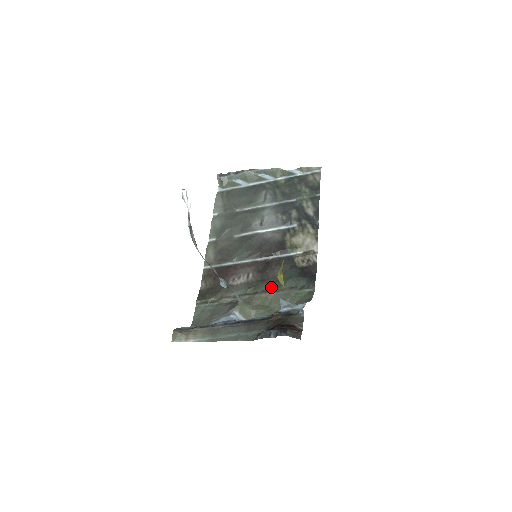
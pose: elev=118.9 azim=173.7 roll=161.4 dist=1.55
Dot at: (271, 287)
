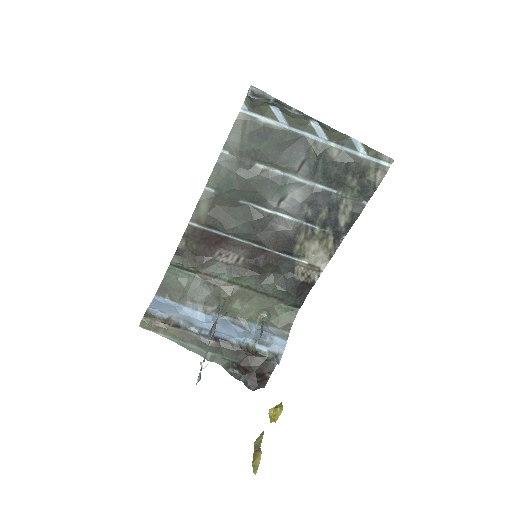
Dot at: (258, 286)
